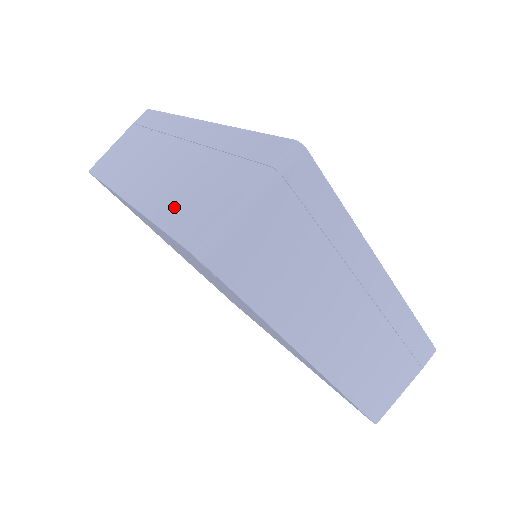
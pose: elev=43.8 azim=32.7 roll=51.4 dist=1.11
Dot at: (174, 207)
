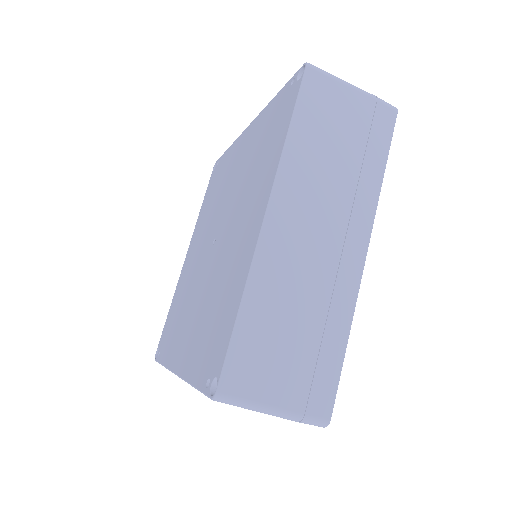
Dot at: (261, 318)
